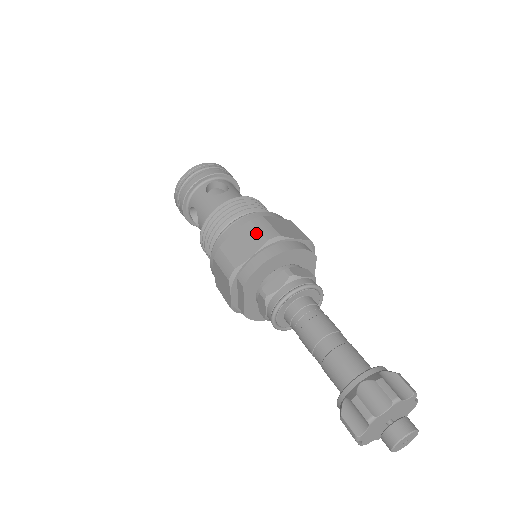
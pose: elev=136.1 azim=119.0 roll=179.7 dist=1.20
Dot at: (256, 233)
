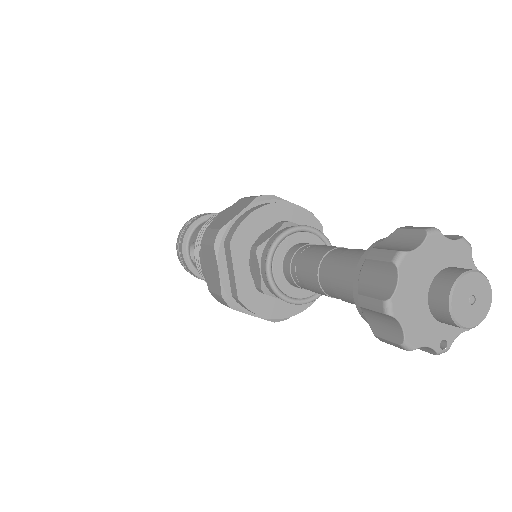
Dot at: (245, 200)
